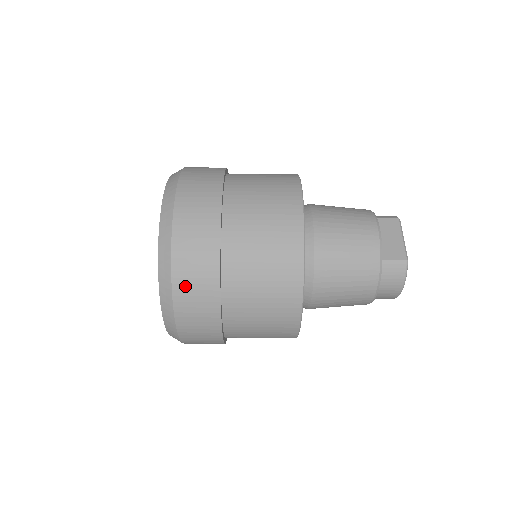
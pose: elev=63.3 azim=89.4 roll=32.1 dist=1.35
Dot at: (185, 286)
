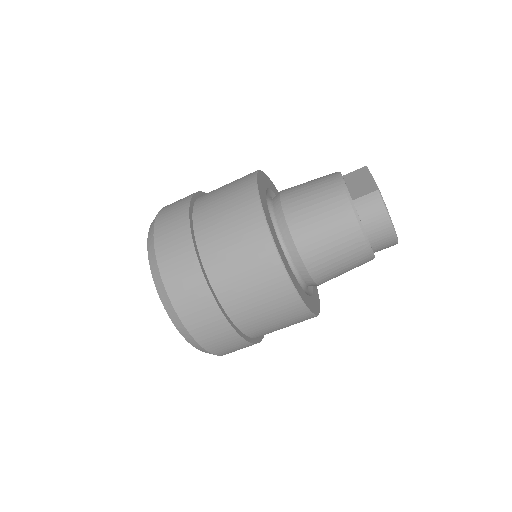
Dot at: (173, 279)
